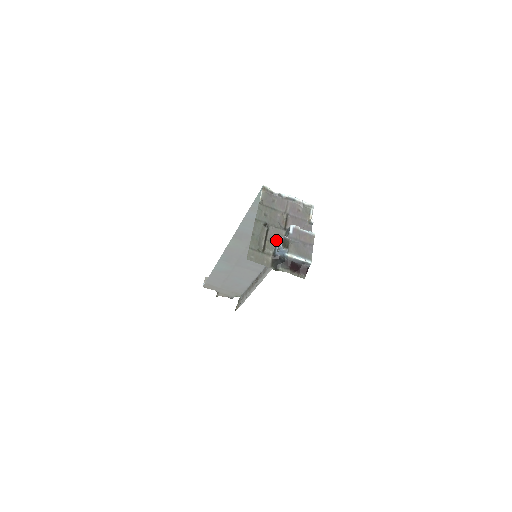
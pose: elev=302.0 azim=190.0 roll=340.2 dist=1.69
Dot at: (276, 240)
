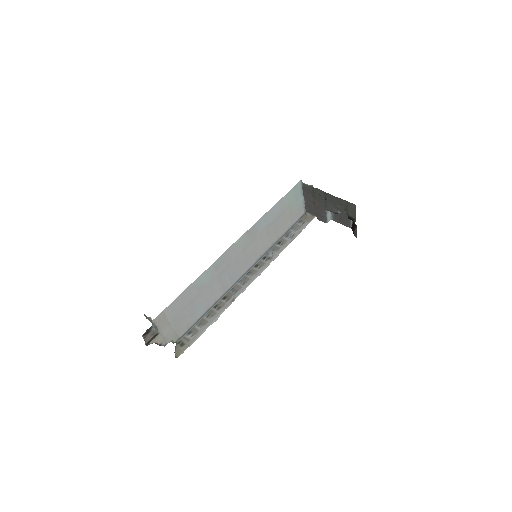
Dot at: (336, 210)
